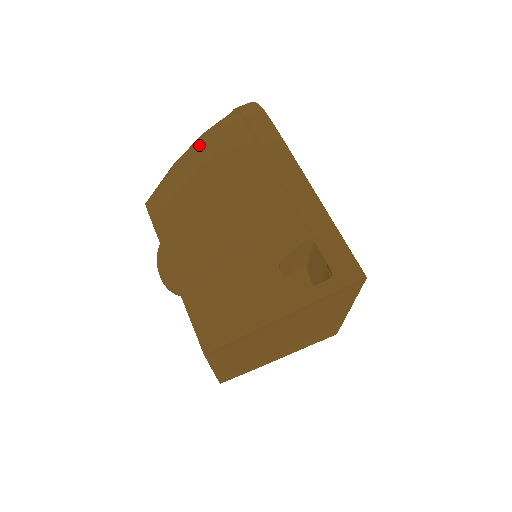
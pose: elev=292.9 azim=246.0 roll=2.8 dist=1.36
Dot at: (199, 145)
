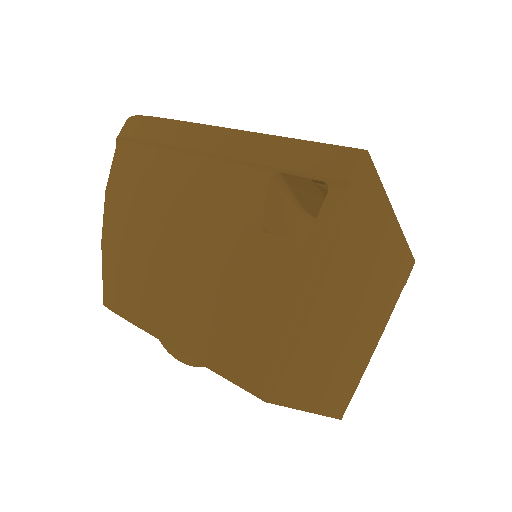
Dot at: (106, 202)
